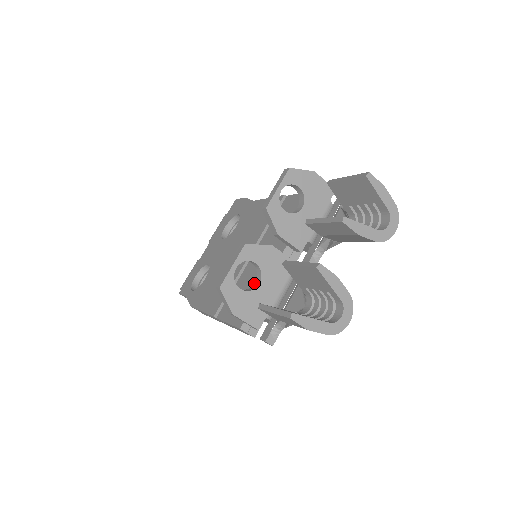
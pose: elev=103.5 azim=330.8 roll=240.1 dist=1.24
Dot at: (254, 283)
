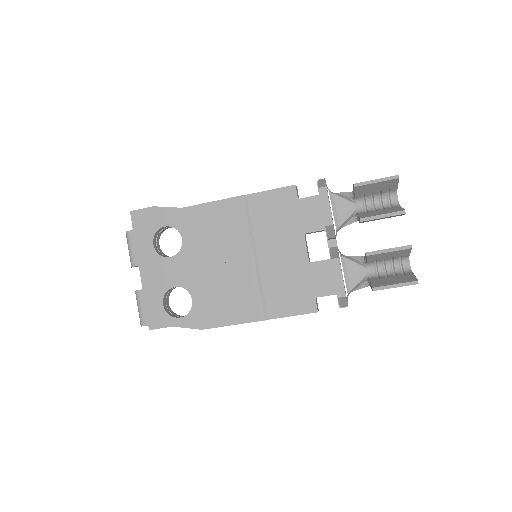
Dot at: occluded
